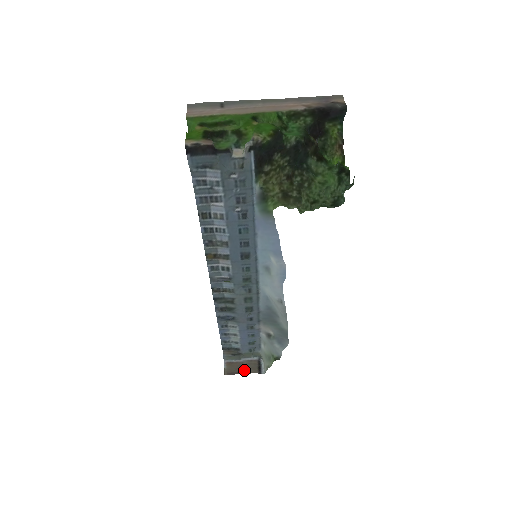
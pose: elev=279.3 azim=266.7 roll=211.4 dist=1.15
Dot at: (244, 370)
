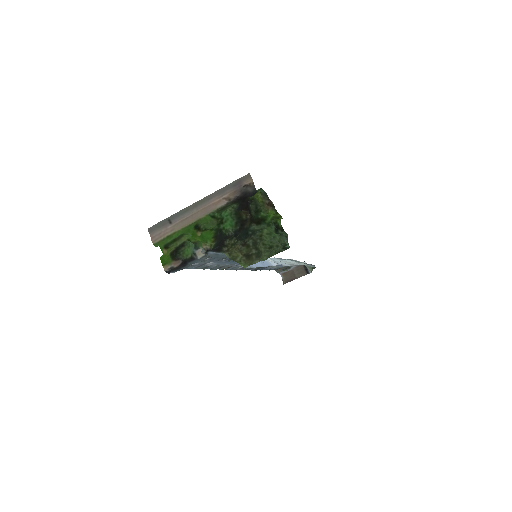
Dot at: (296, 276)
